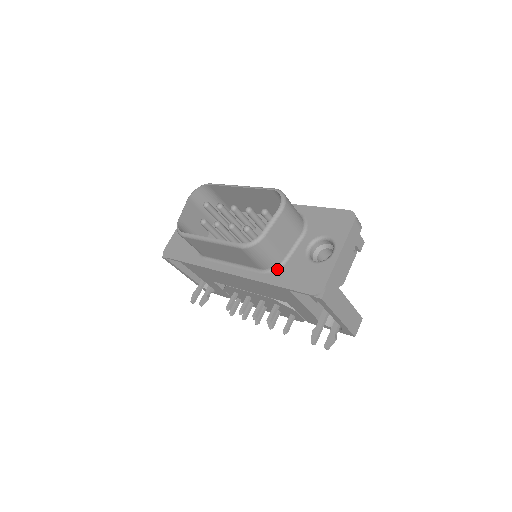
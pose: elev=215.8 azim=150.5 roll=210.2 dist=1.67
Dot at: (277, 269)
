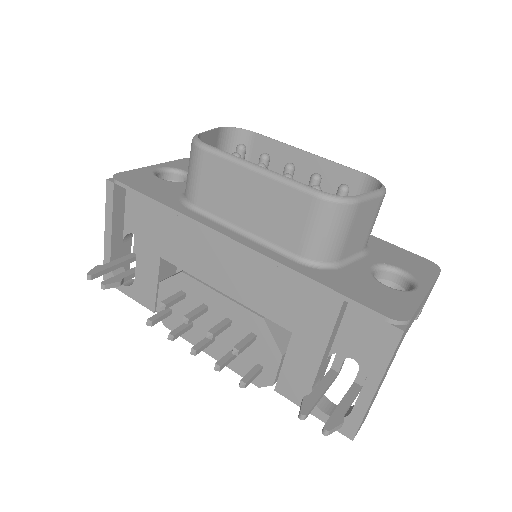
Dot at: (324, 268)
